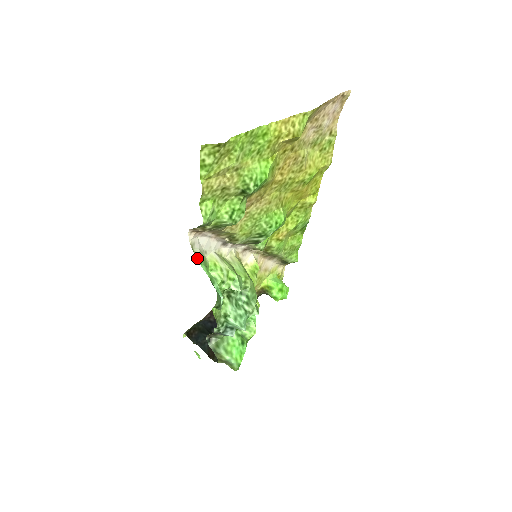
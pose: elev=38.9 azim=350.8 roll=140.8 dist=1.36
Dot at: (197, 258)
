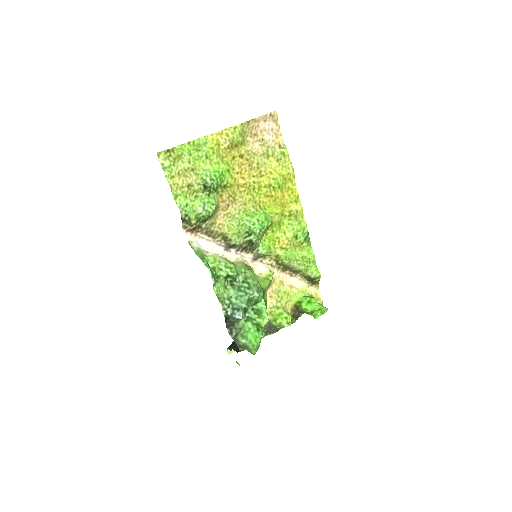
Dot at: occluded
